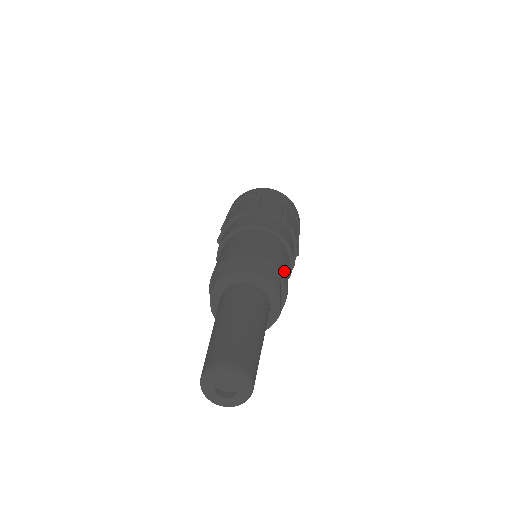
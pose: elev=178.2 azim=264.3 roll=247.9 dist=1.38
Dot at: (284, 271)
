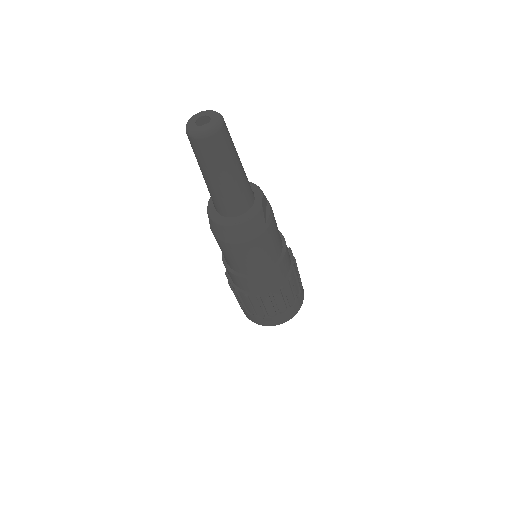
Dot at: occluded
